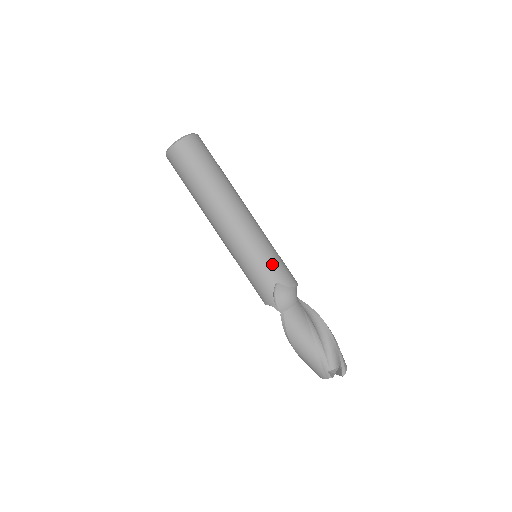
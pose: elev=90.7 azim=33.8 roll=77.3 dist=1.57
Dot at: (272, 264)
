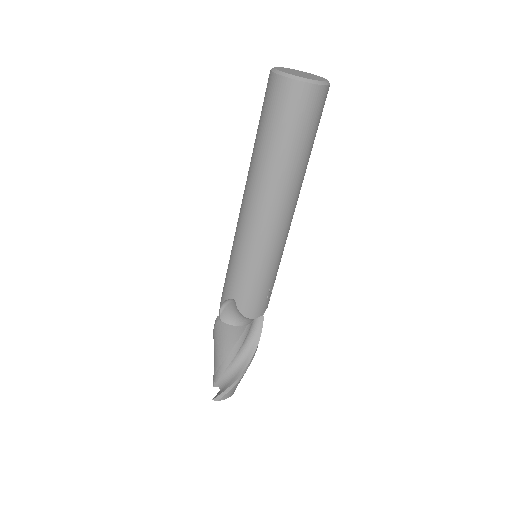
Dot at: (246, 284)
